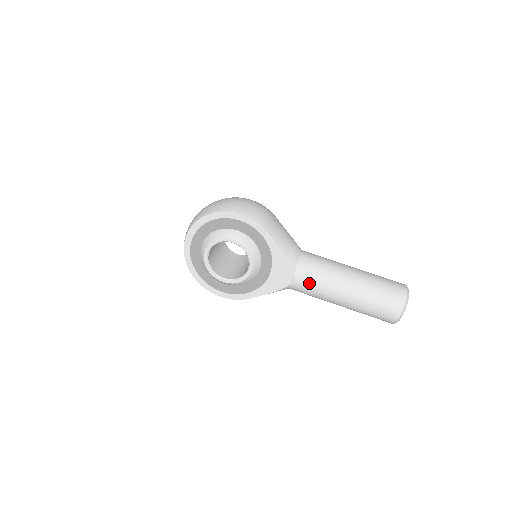
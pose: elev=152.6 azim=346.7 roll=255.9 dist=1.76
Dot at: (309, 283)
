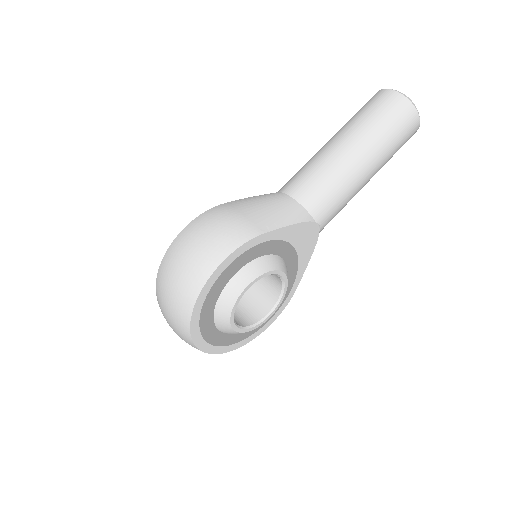
Dot at: (334, 209)
